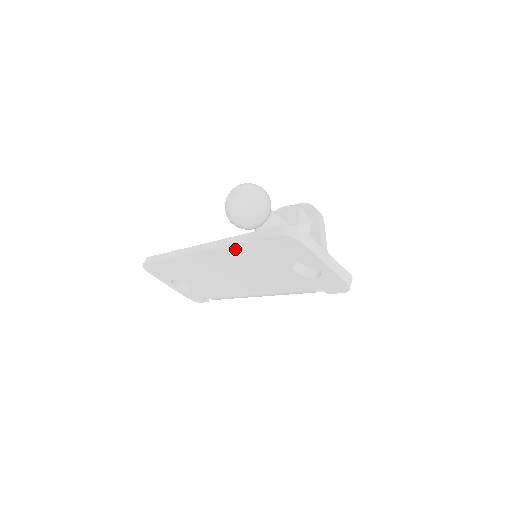
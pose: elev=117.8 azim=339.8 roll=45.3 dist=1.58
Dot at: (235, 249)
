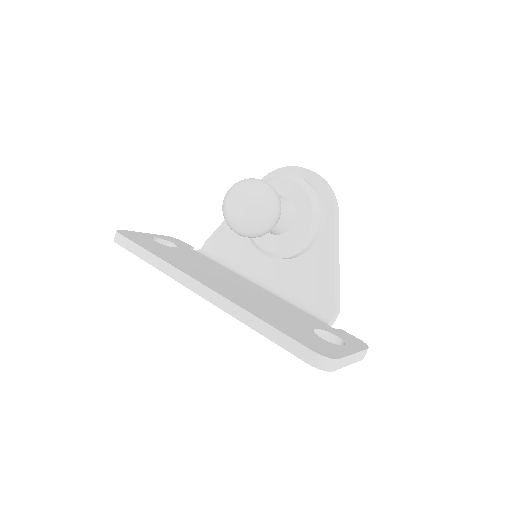
Dot at: occluded
